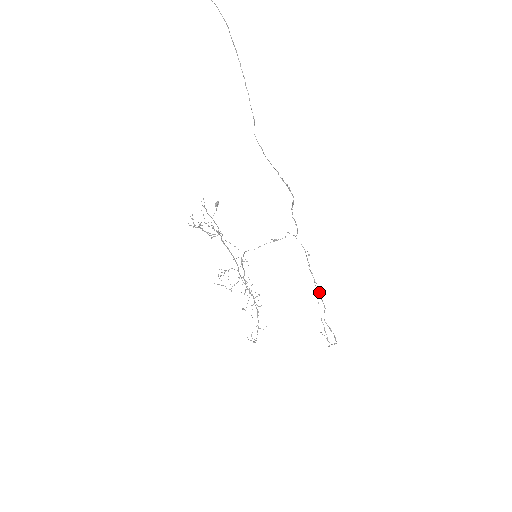
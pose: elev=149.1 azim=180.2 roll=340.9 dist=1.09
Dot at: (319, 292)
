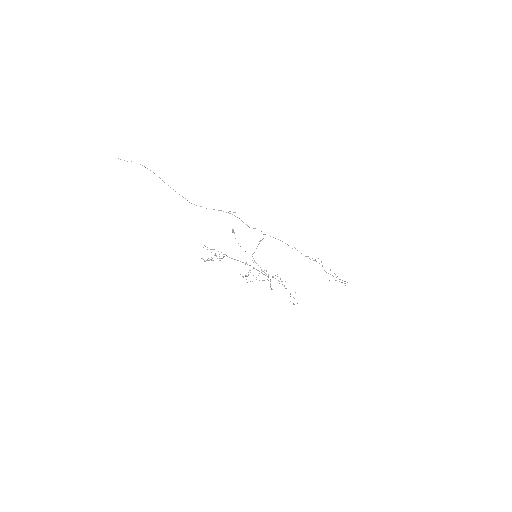
Dot at: occluded
